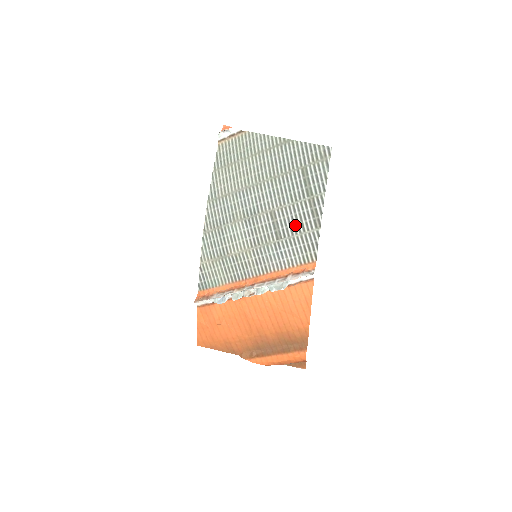
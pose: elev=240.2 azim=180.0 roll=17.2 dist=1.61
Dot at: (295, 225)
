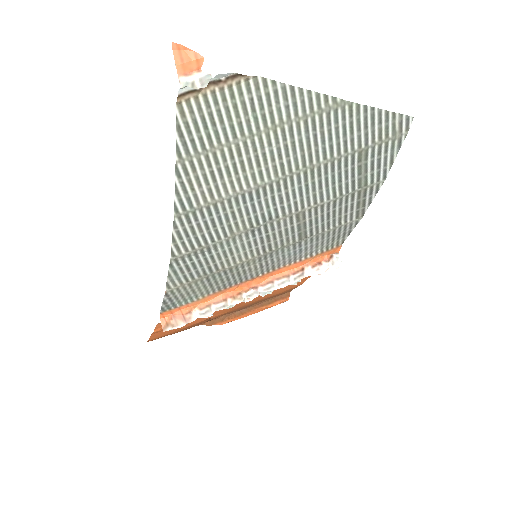
Dot at: (330, 221)
